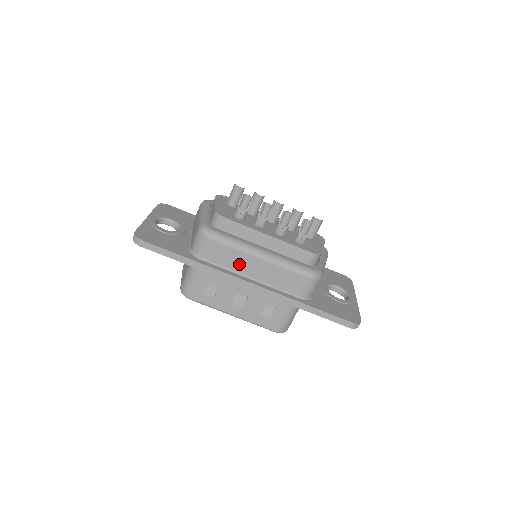
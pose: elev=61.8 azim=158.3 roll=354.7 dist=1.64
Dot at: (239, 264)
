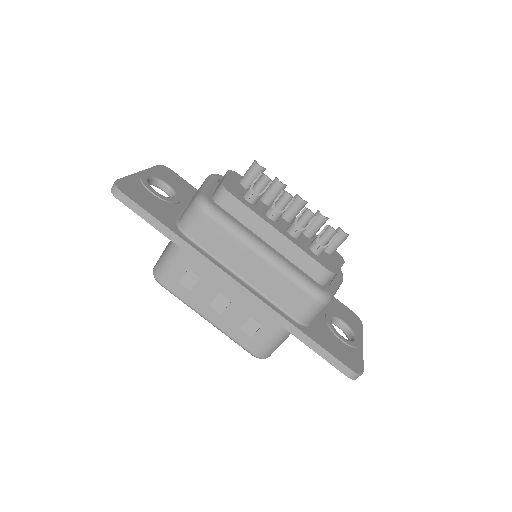
Dot at: (232, 256)
